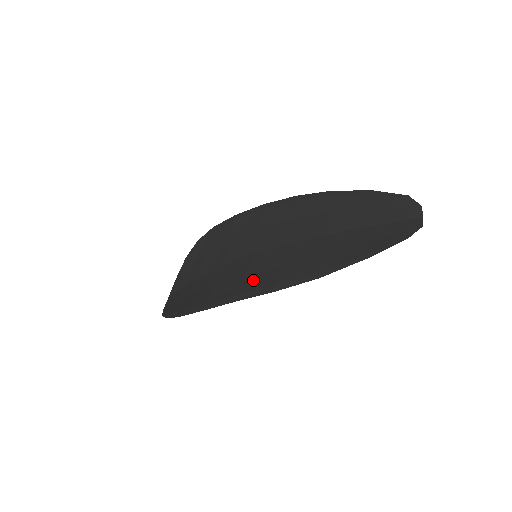
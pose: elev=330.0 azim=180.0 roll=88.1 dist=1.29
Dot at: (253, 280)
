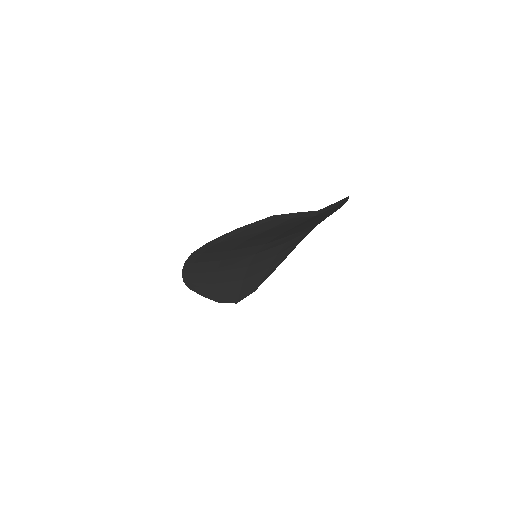
Dot at: occluded
